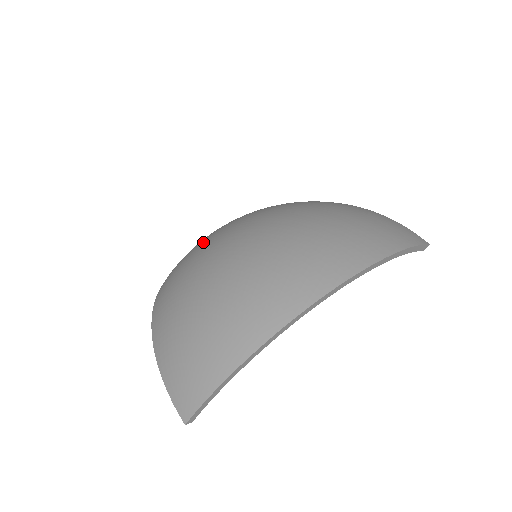
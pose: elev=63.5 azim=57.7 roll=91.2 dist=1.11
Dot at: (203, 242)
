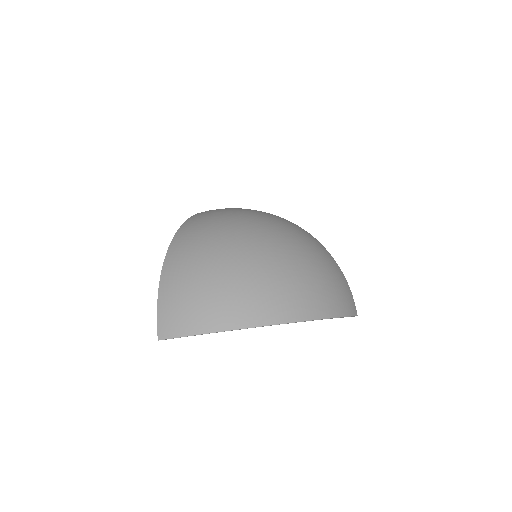
Dot at: (228, 222)
